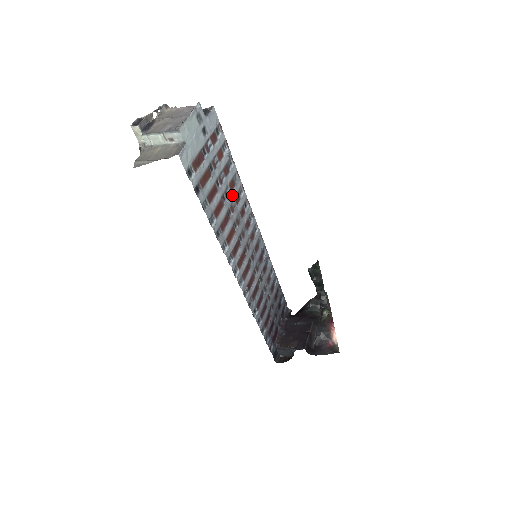
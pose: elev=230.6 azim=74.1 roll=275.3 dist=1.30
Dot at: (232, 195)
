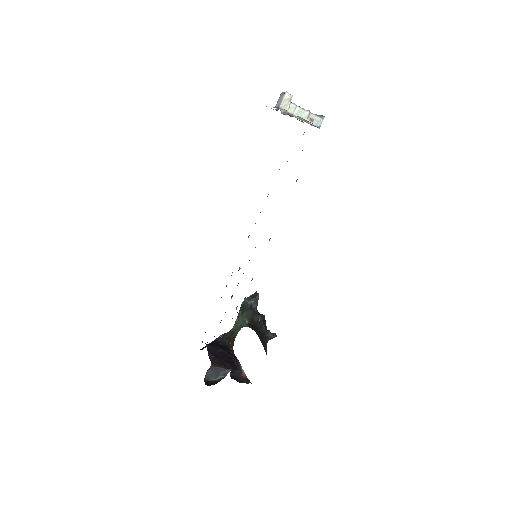
Dot at: occluded
